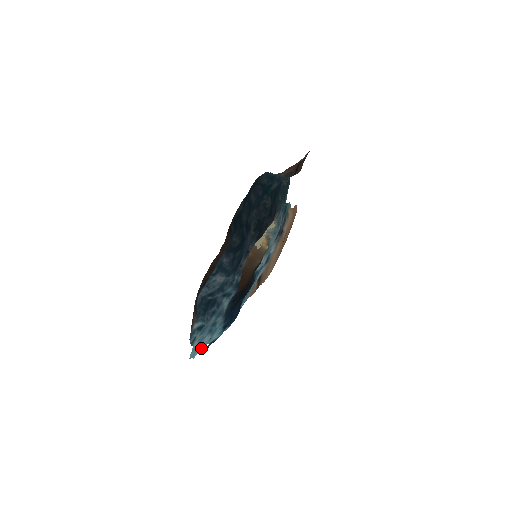
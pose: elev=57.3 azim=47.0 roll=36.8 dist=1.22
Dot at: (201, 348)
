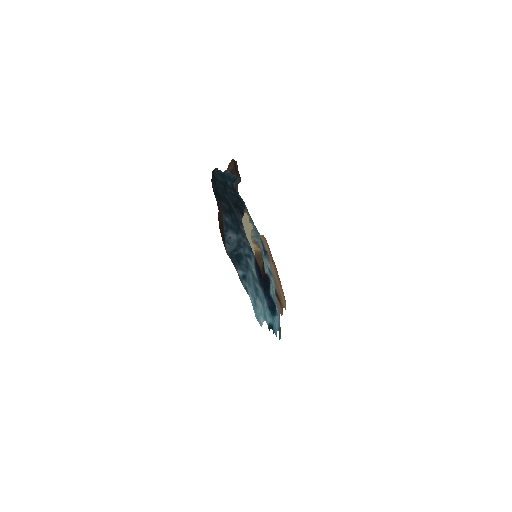
Dot at: (262, 321)
